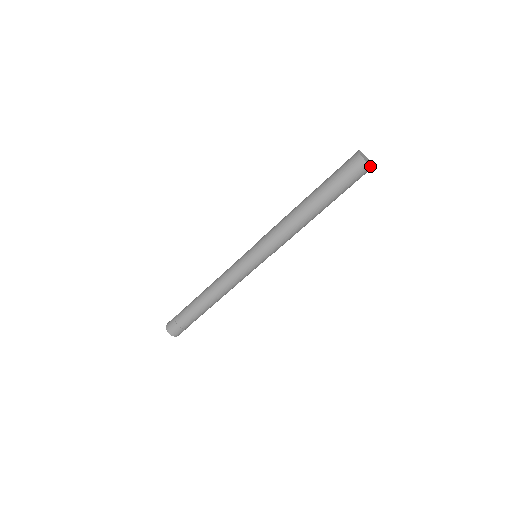
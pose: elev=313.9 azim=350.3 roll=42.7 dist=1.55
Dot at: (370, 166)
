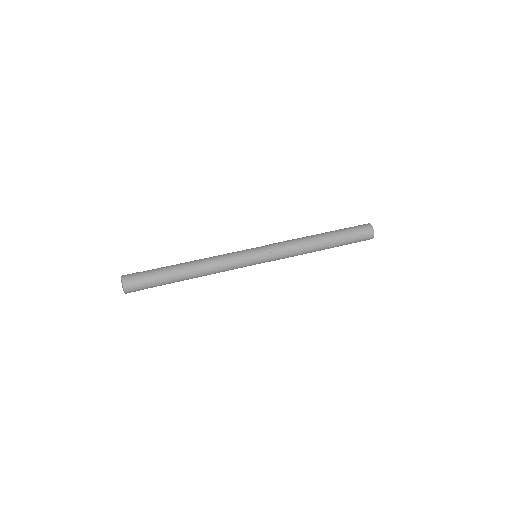
Dot at: occluded
